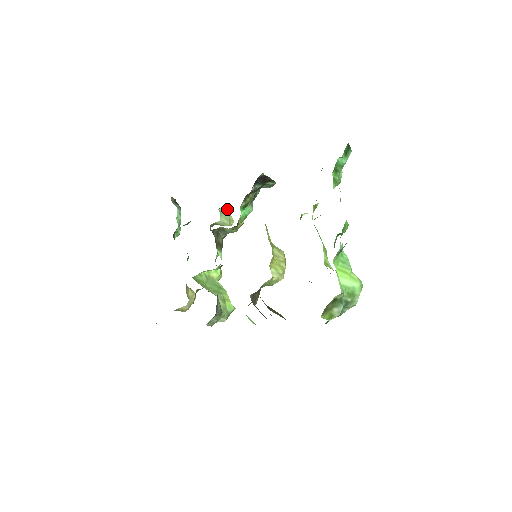
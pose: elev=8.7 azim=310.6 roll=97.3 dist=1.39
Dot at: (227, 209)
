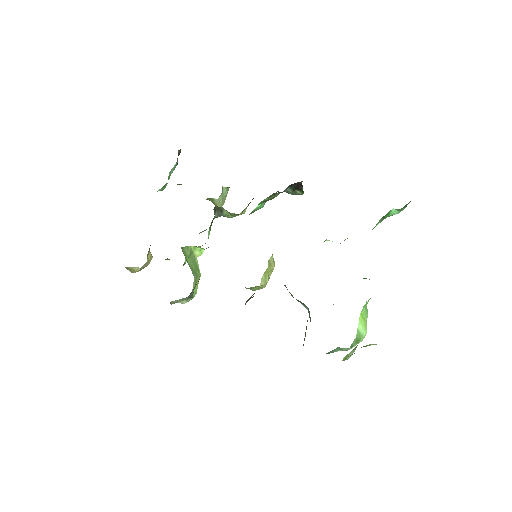
Dot at: (228, 190)
